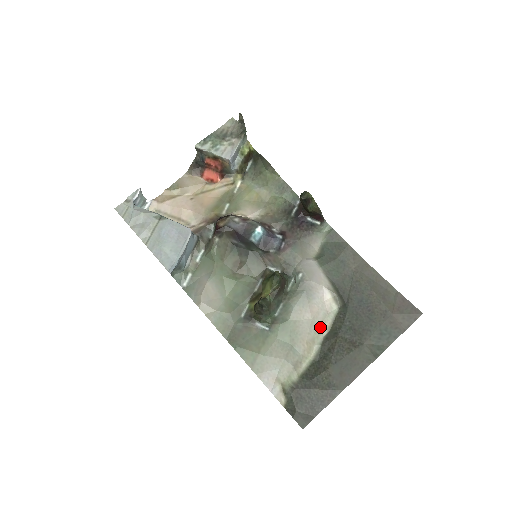
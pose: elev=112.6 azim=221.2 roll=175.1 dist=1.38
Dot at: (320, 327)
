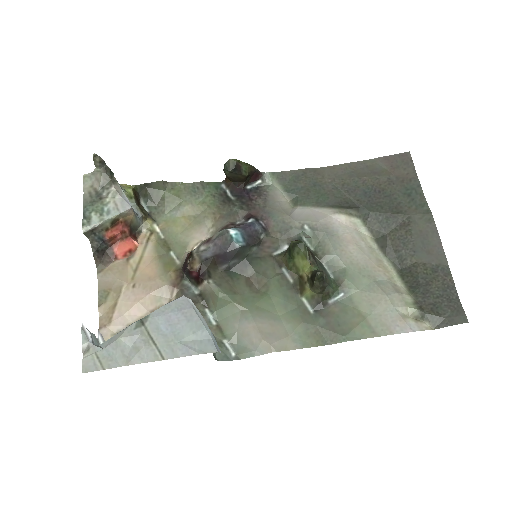
Dot at: (368, 246)
